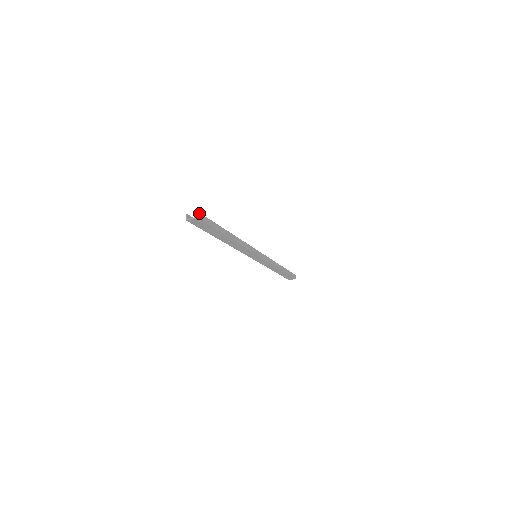
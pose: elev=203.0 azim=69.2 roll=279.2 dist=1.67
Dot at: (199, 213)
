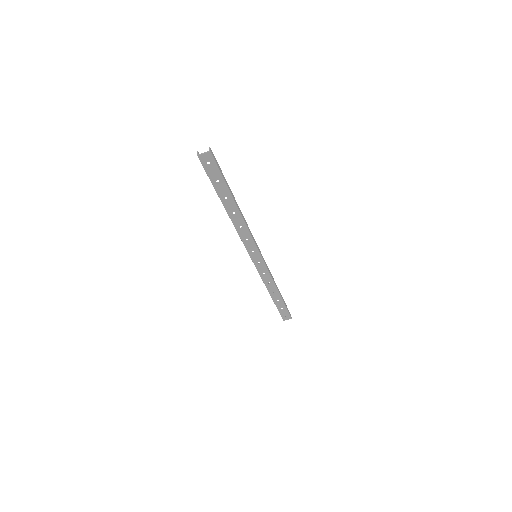
Dot at: occluded
